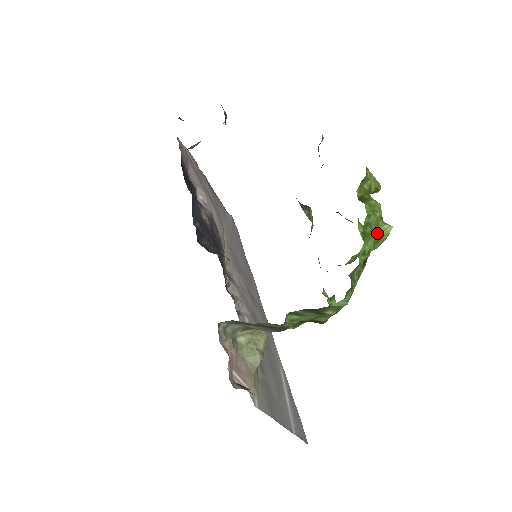
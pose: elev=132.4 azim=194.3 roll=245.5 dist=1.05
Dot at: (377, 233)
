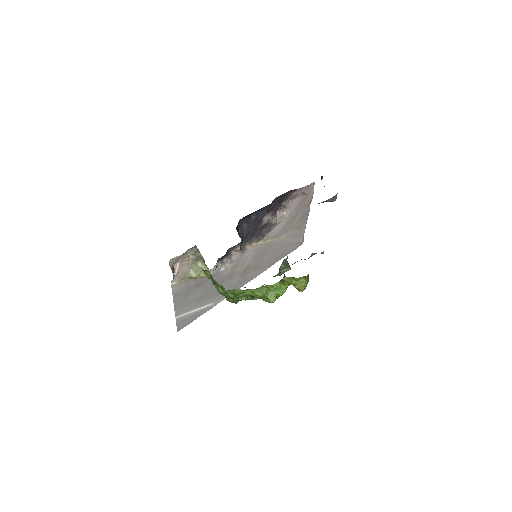
Dot at: (268, 295)
